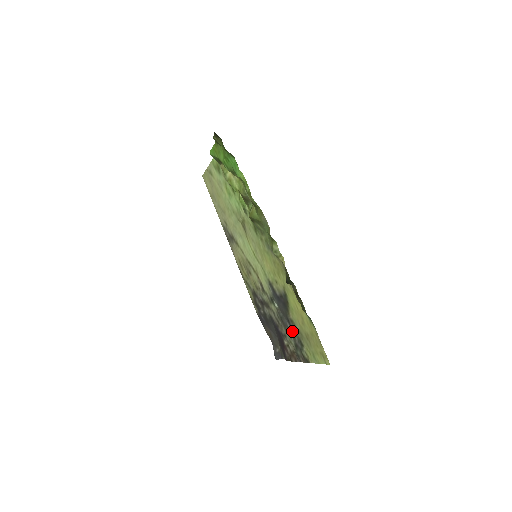
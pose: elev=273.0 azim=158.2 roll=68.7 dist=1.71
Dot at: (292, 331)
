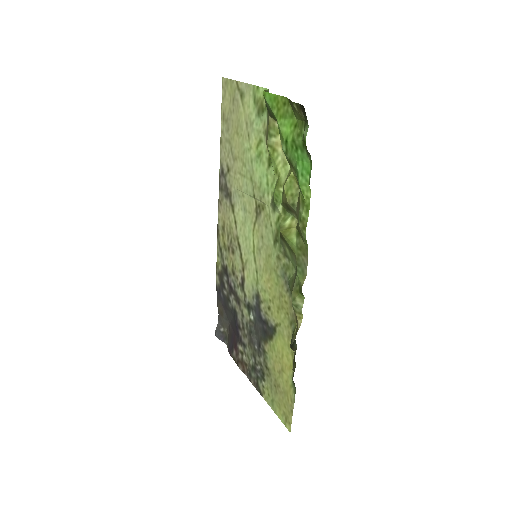
Dot at: (258, 356)
